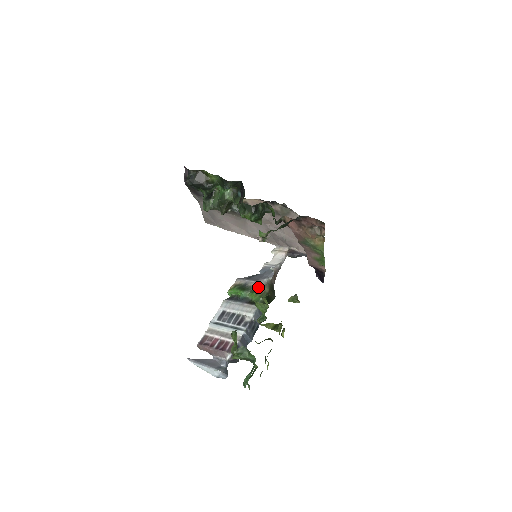
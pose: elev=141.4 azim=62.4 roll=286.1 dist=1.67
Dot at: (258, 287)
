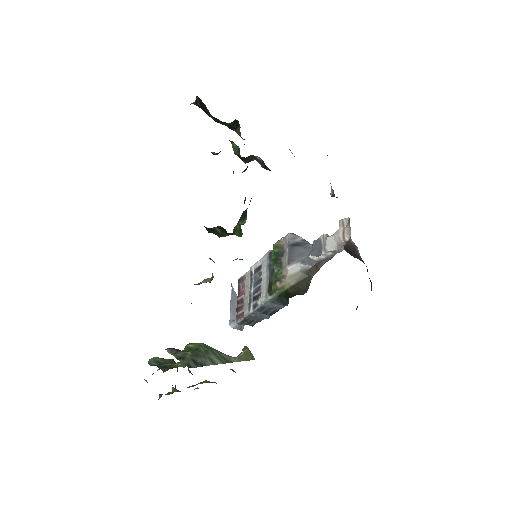
Dot at: (283, 274)
